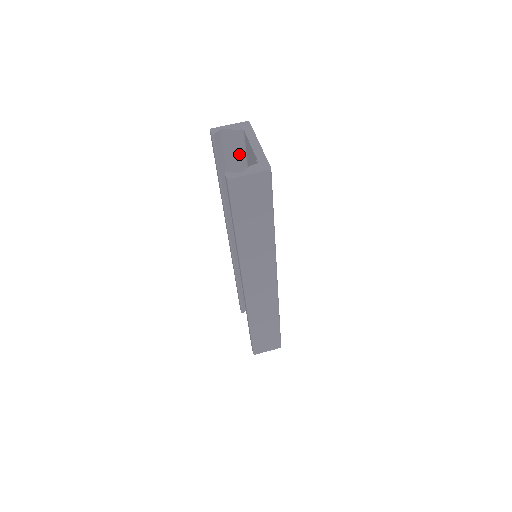
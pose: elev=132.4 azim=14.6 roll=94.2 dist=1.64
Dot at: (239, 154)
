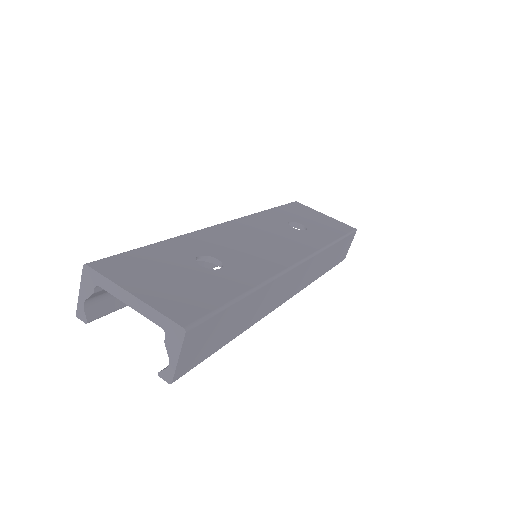
Dot at: occluded
